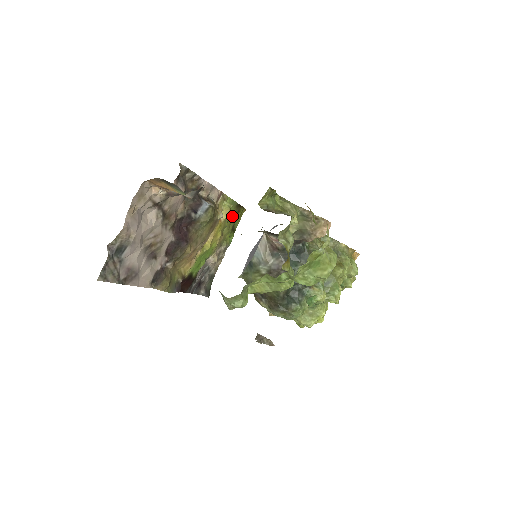
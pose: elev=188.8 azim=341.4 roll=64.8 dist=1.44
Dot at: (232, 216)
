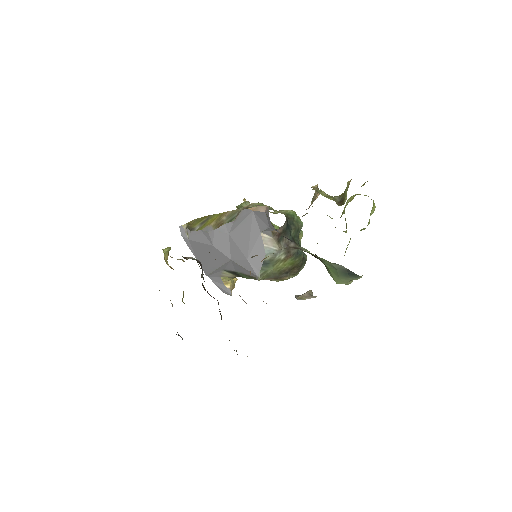
Dot at: occluded
